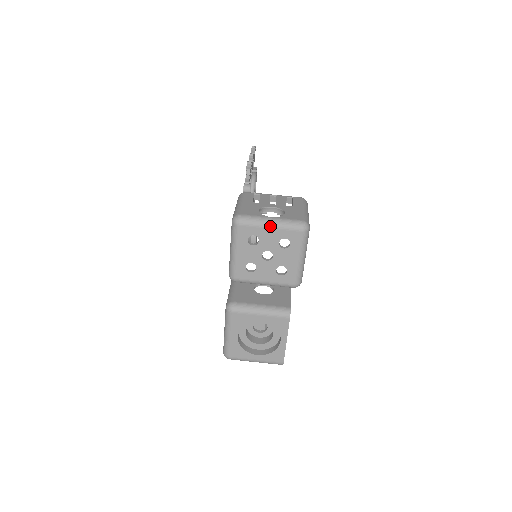
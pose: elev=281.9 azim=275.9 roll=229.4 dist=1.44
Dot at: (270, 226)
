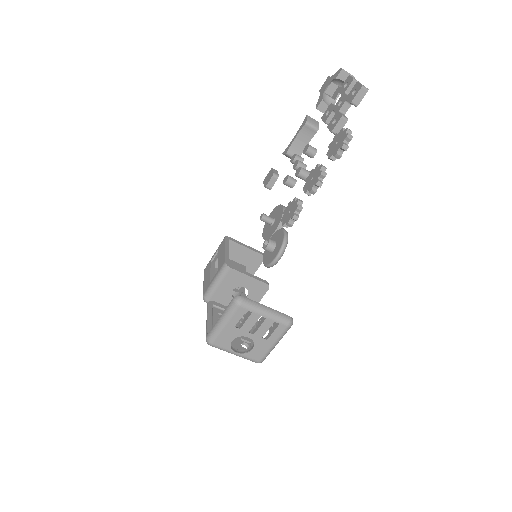
Dot at: (232, 353)
